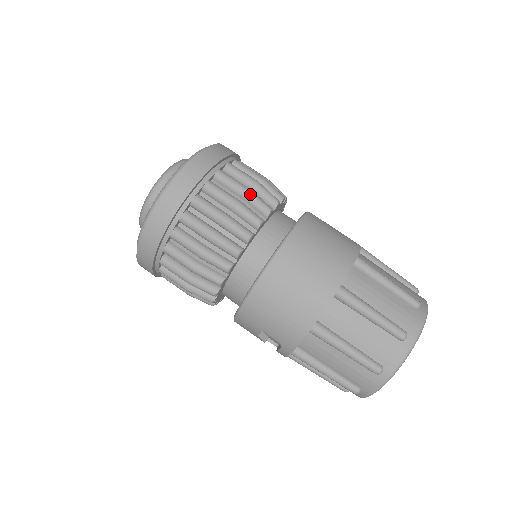
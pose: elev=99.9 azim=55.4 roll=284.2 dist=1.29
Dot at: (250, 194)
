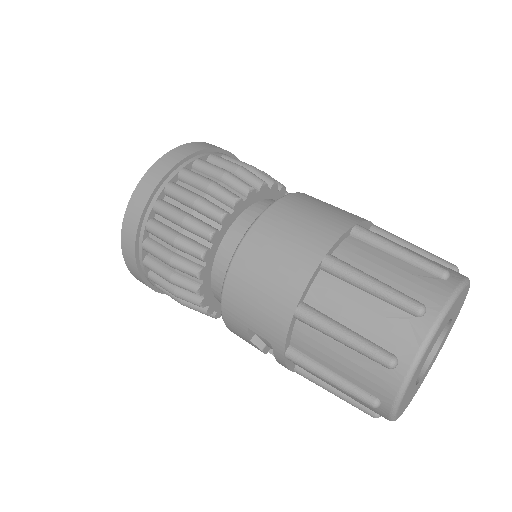
Dot at: (227, 175)
